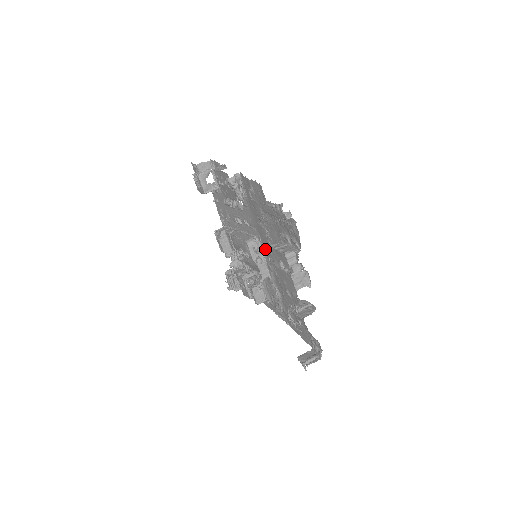
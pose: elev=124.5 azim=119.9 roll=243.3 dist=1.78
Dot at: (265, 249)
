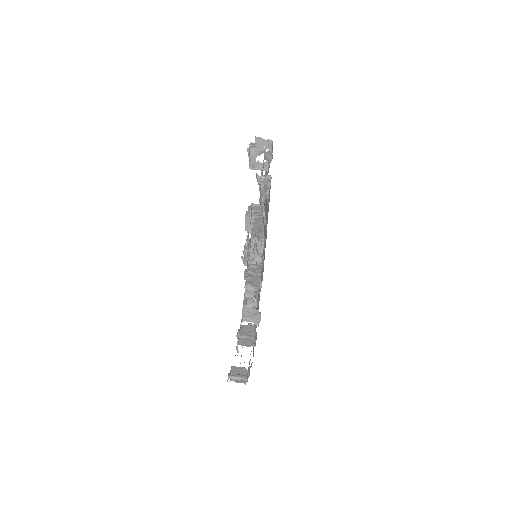
Dot at: occluded
